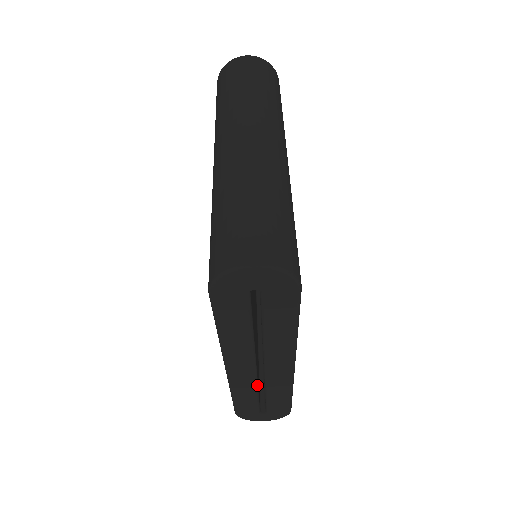
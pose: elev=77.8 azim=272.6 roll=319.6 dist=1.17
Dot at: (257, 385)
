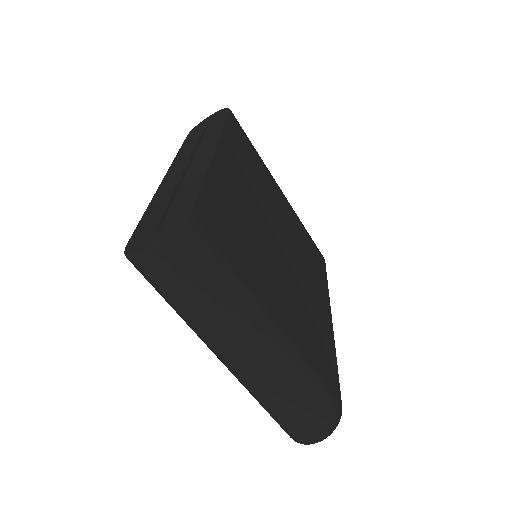
Dot at: occluded
